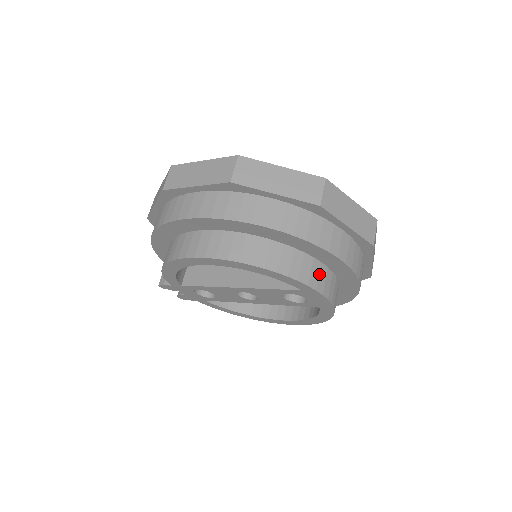
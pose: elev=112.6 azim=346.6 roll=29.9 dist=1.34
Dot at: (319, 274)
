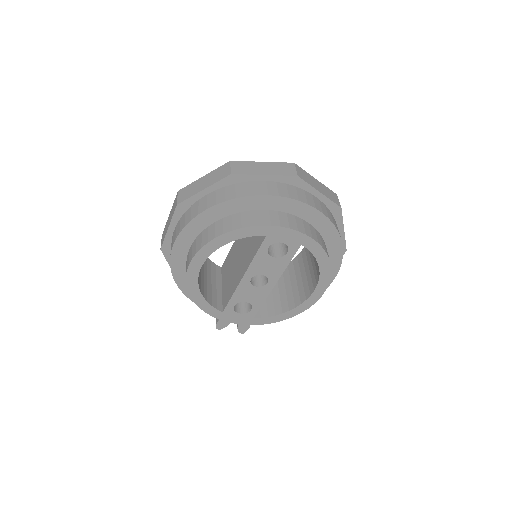
Dot at: (270, 217)
